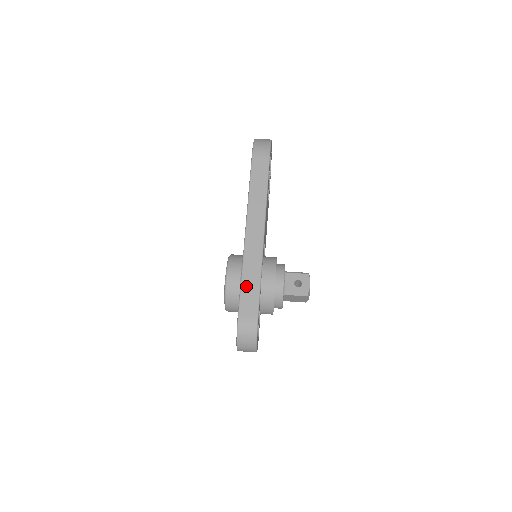
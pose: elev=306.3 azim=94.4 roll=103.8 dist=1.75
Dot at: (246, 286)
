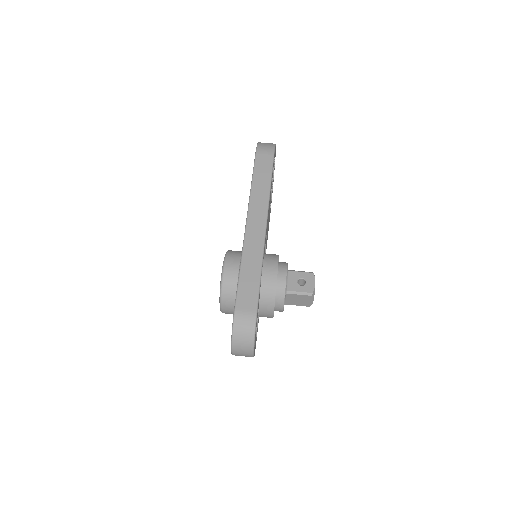
Dot at: (245, 278)
